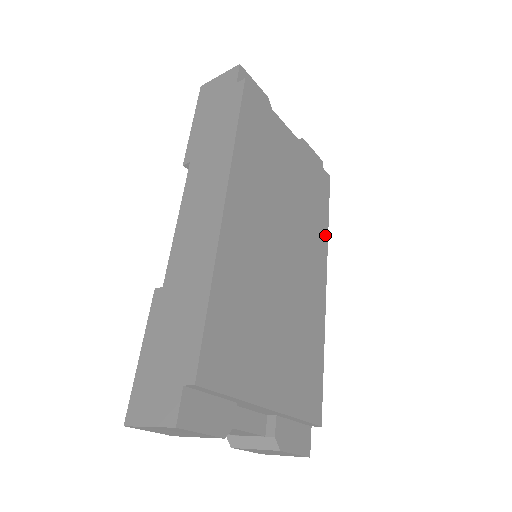
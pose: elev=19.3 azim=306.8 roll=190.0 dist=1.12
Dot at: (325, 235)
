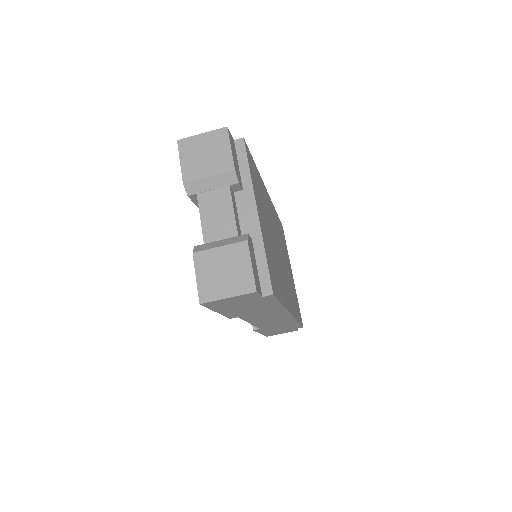
Dot at: (296, 316)
